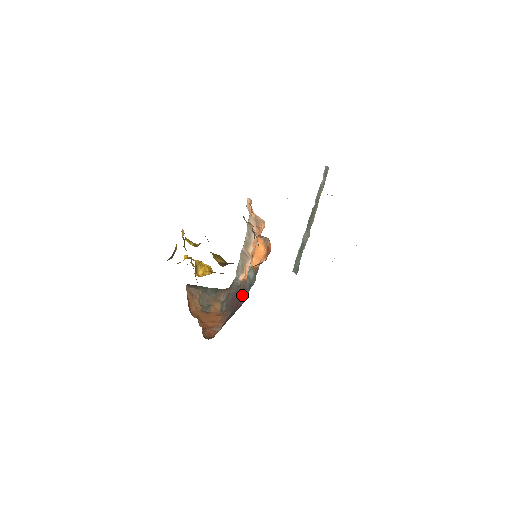
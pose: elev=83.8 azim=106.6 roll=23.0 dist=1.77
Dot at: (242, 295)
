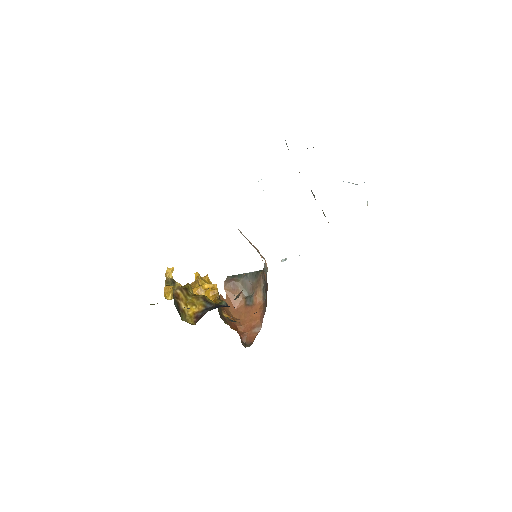
Dot at: occluded
